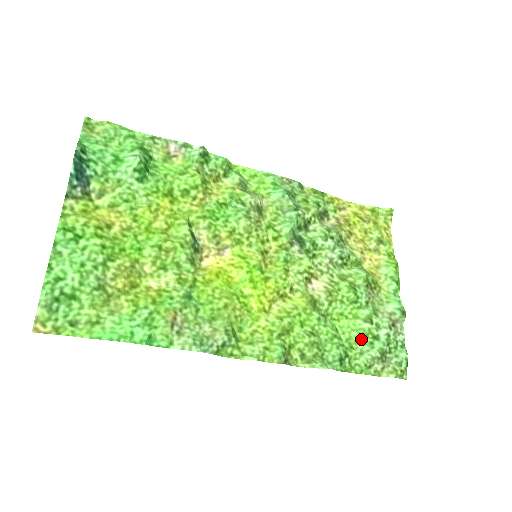
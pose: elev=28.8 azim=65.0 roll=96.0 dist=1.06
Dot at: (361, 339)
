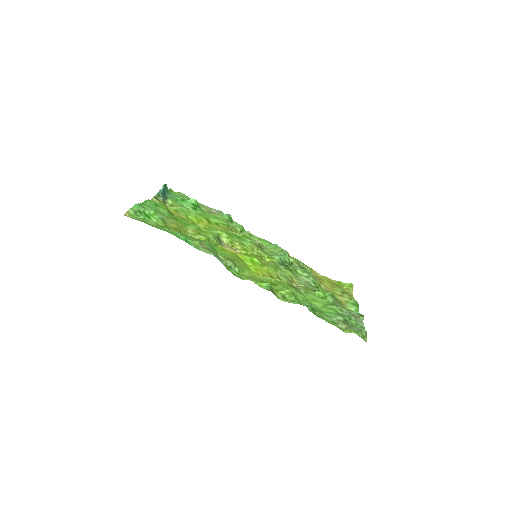
Dot at: (329, 311)
